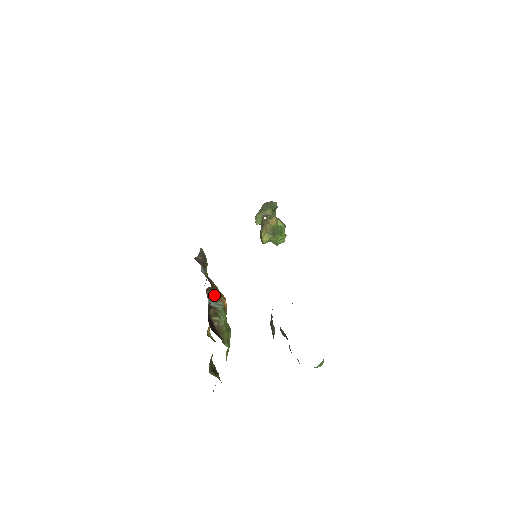
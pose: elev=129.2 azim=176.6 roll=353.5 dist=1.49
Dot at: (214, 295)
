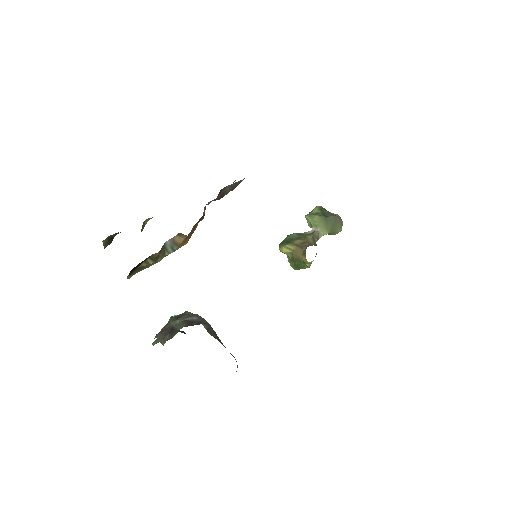
Dot at: (182, 238)
